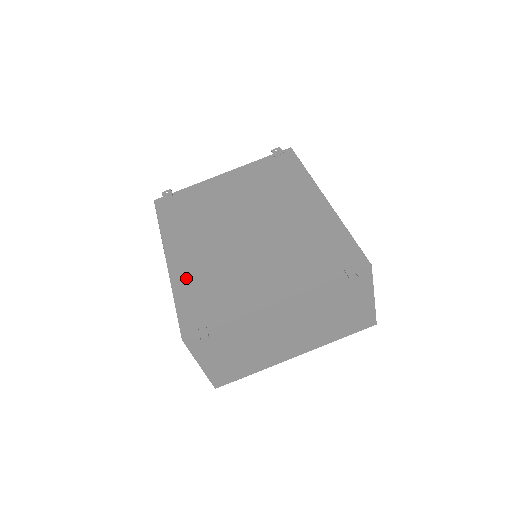
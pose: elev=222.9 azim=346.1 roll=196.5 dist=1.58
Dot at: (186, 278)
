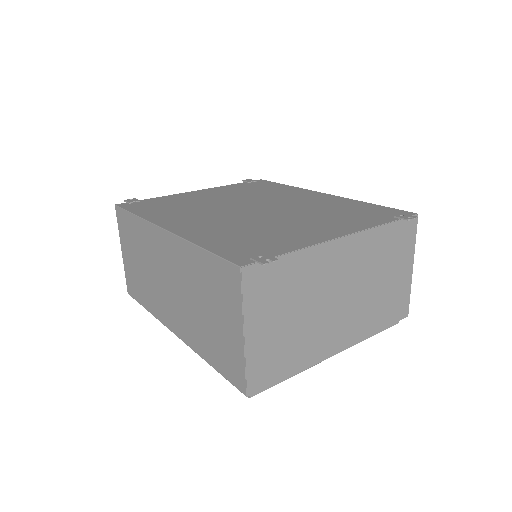
Dot at: (206, 235)
